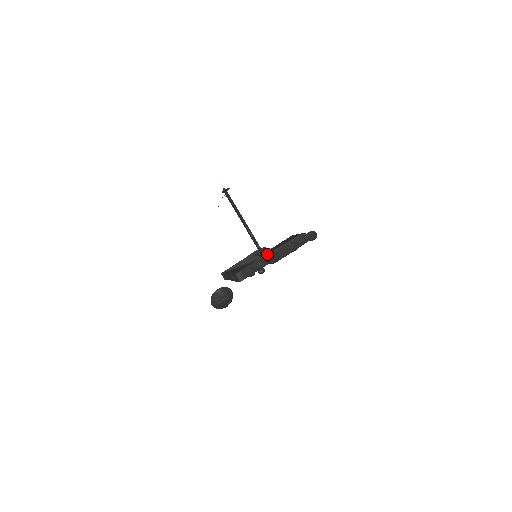
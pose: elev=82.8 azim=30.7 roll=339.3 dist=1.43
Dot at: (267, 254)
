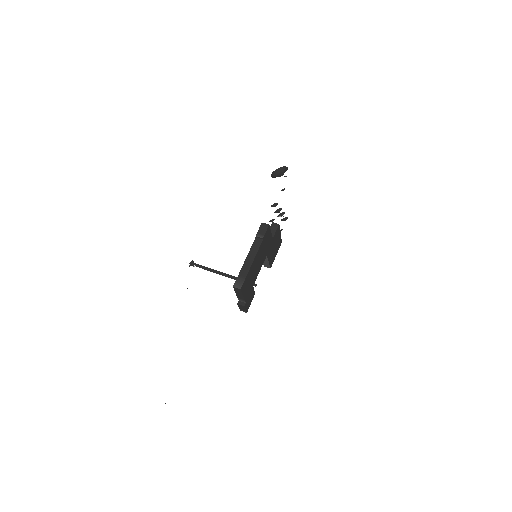
Dot at: occluded
